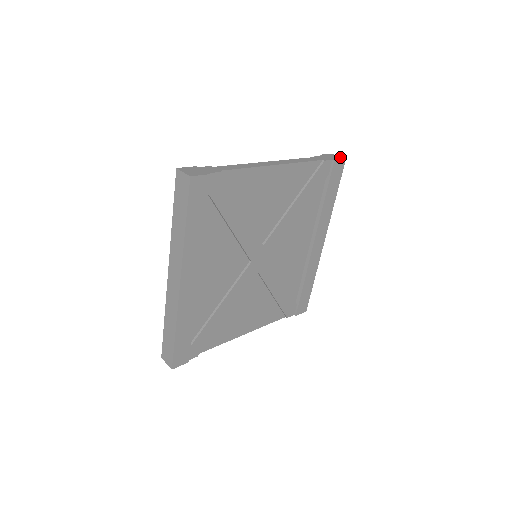
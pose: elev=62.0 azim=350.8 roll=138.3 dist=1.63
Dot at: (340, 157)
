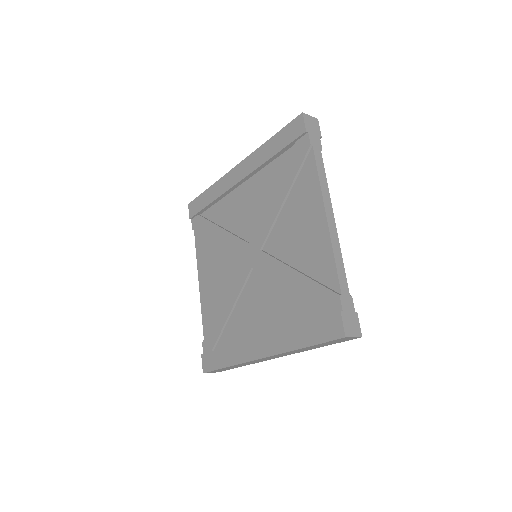
Dot at: (313, 118)
